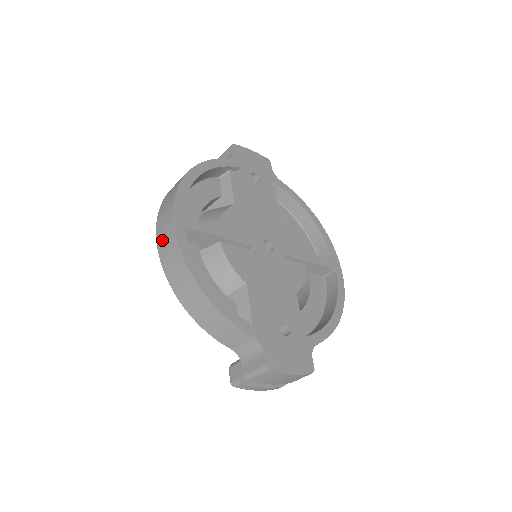
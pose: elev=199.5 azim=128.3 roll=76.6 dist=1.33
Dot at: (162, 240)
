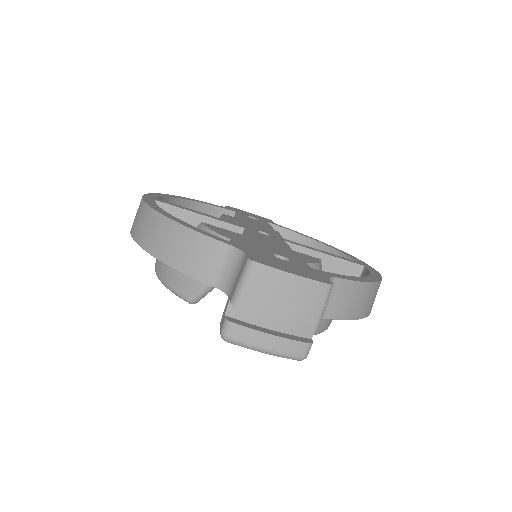
Dot at: (134, 220)
